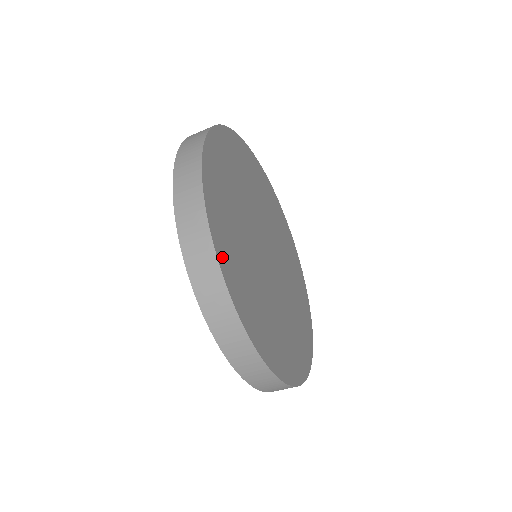
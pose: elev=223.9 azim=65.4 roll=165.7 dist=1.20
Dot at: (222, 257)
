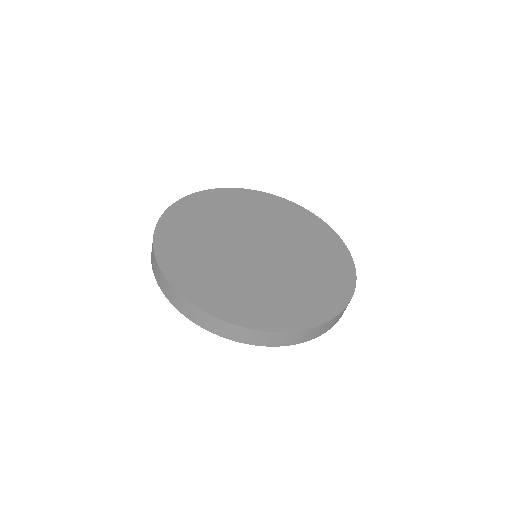
Dot at: (233, 317)
